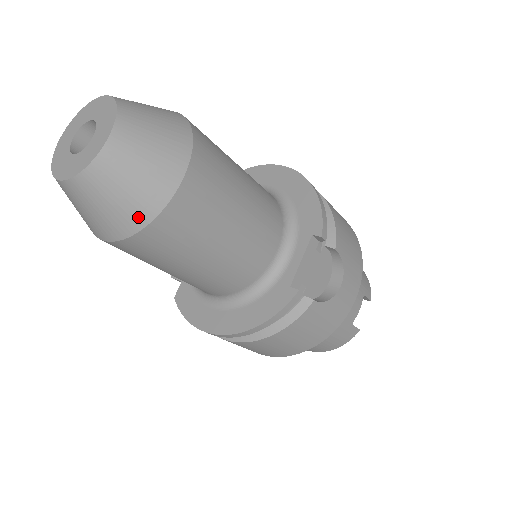
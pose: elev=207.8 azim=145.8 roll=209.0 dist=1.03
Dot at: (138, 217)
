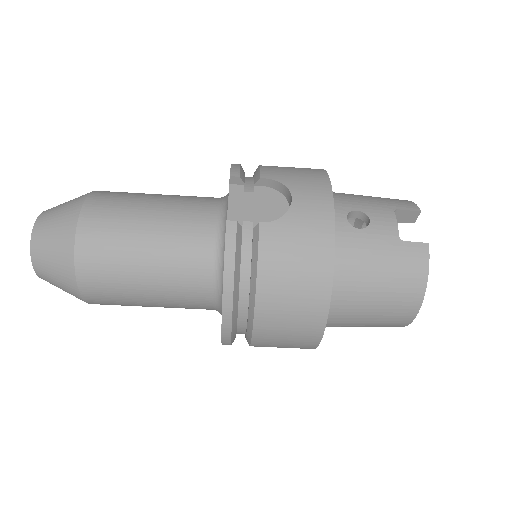
Dot at: (67, 253)
